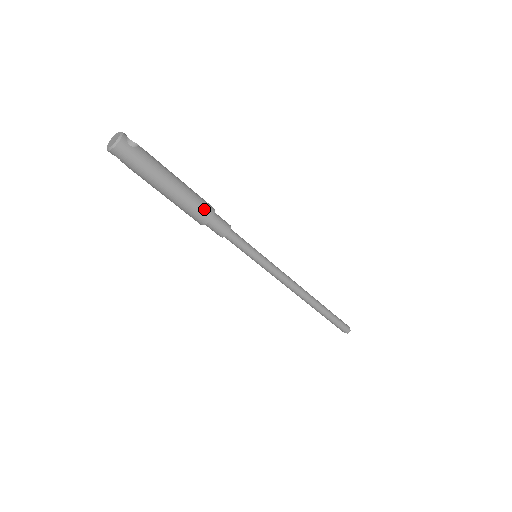
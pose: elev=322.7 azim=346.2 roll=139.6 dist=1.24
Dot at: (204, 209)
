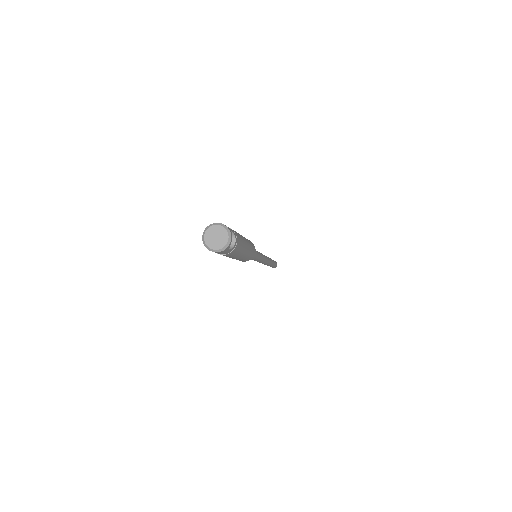
Dot at: (248, 259)
